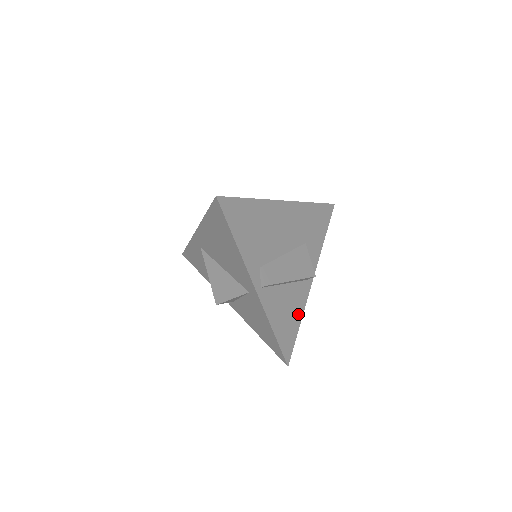
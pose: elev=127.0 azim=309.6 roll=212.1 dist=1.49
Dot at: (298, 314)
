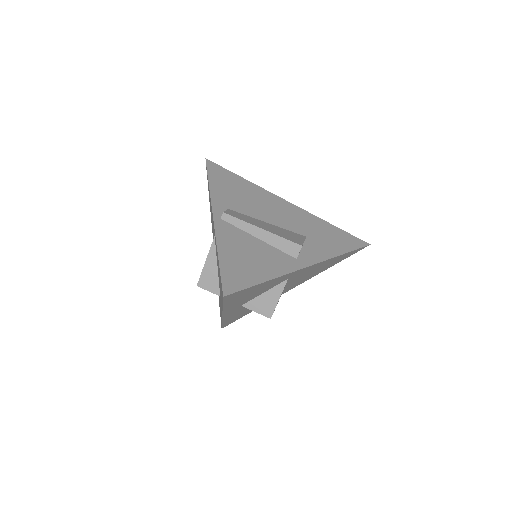
Dot at: (268, 272)
